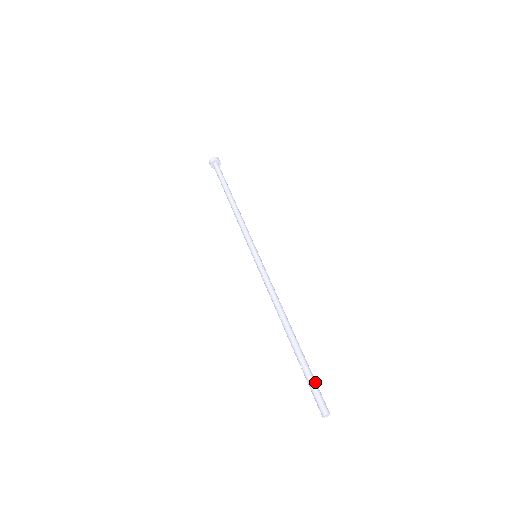
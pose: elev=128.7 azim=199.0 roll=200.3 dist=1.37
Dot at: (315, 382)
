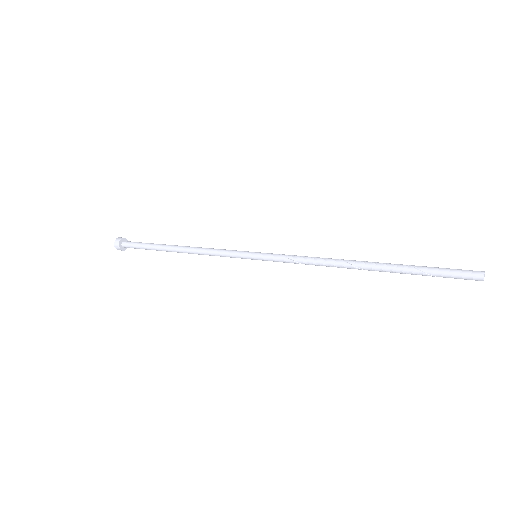
Dot at: (440, 269)
